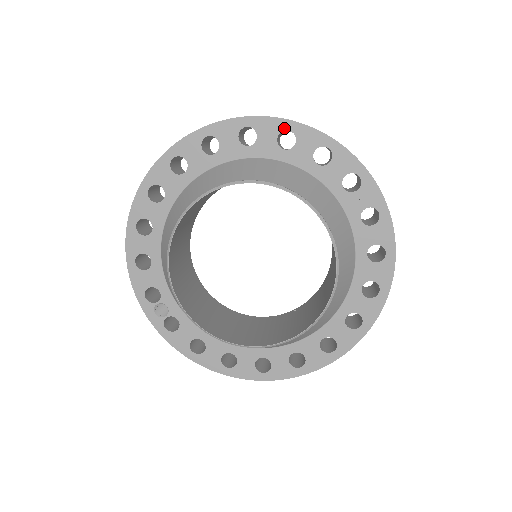
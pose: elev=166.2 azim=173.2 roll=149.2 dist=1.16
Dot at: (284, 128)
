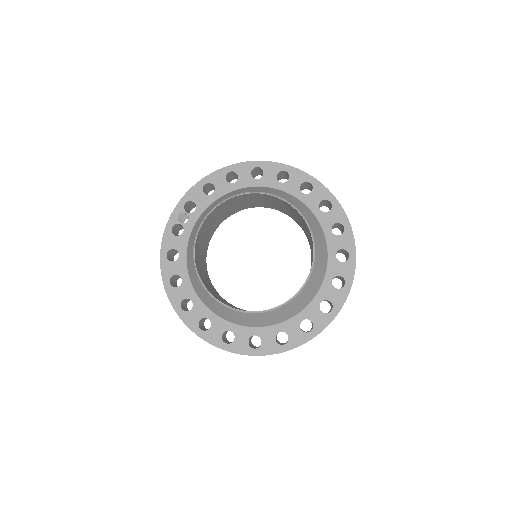
Dot at: (344, 223)
